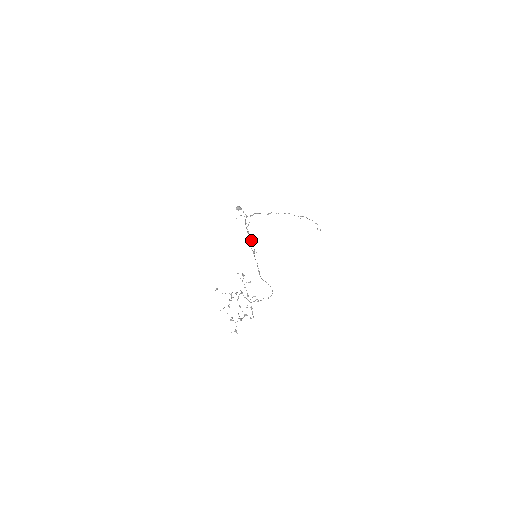
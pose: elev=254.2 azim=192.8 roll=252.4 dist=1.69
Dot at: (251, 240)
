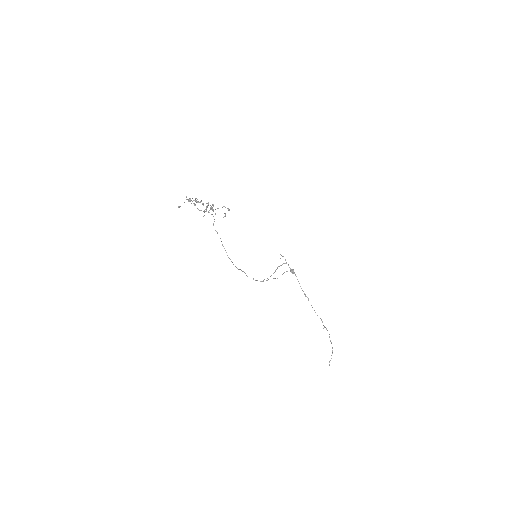
Dot at: occluded
